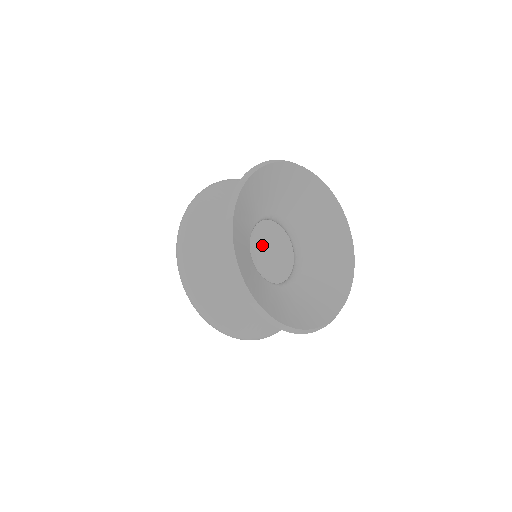
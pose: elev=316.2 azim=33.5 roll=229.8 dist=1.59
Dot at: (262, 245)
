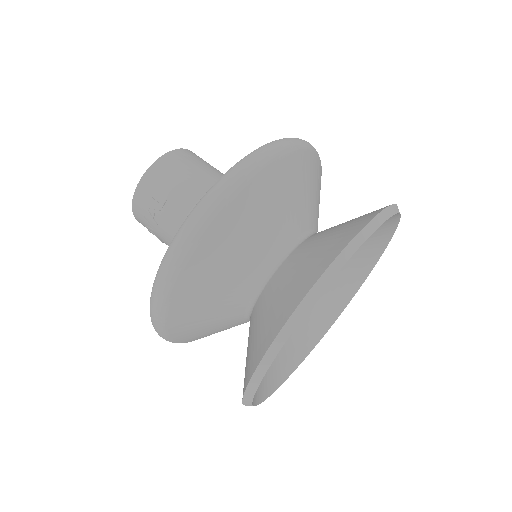
Dot at: occluded
